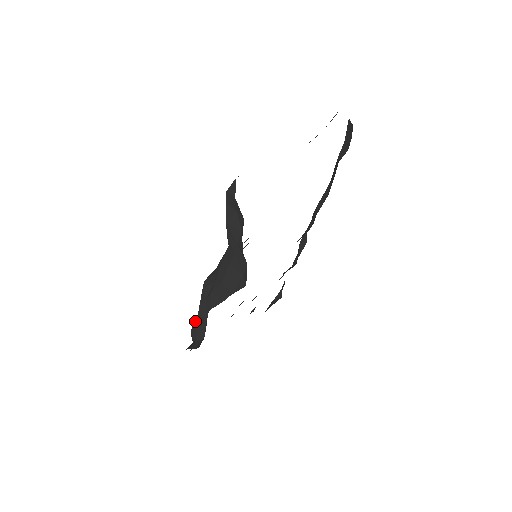
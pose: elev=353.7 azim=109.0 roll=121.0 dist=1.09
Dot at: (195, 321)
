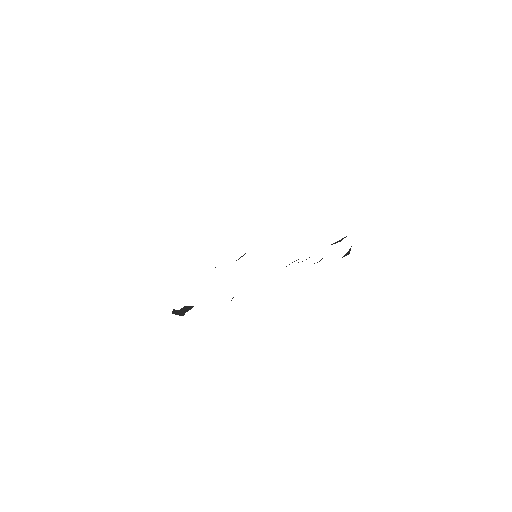
Dot at: occluded
